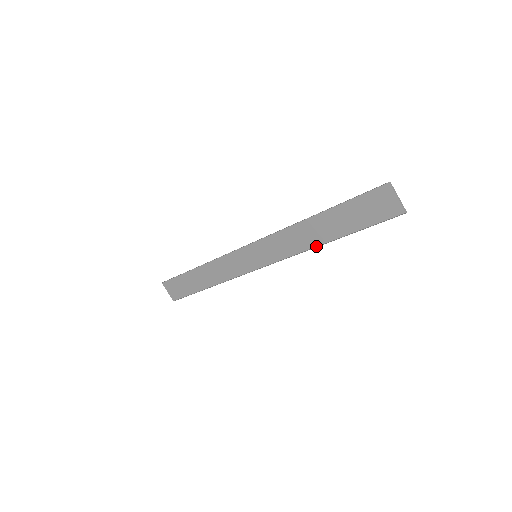
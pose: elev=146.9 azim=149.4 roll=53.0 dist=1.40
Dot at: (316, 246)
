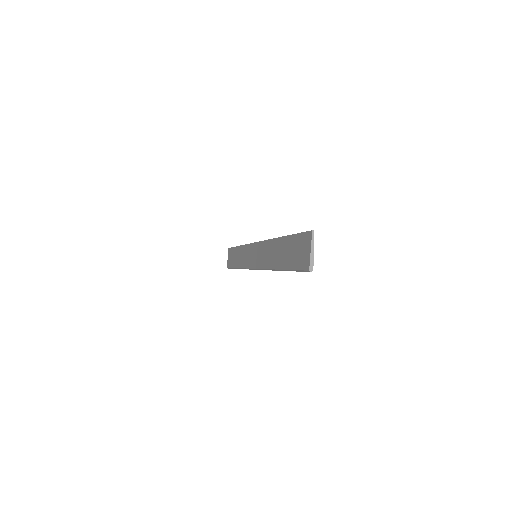
Dot at: (273, 268)
